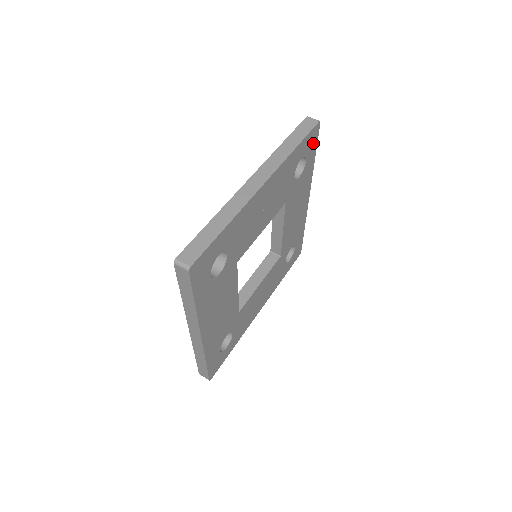
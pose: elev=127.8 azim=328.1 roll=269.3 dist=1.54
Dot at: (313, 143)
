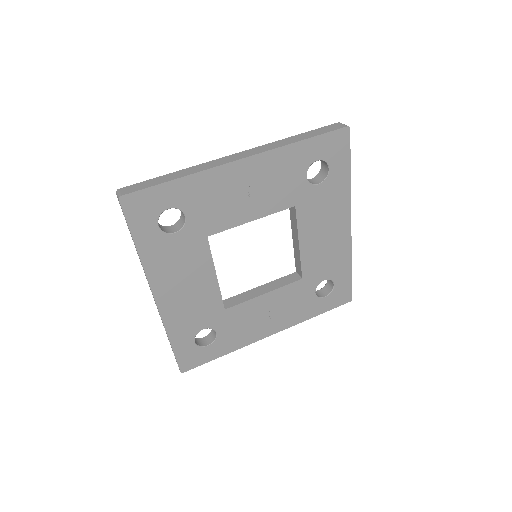
Dot at: (341, 151)
